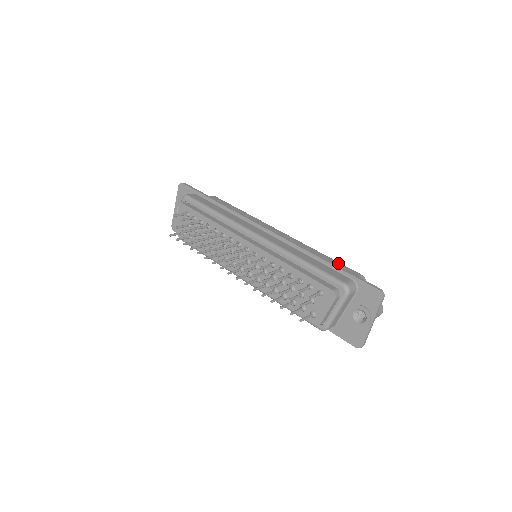
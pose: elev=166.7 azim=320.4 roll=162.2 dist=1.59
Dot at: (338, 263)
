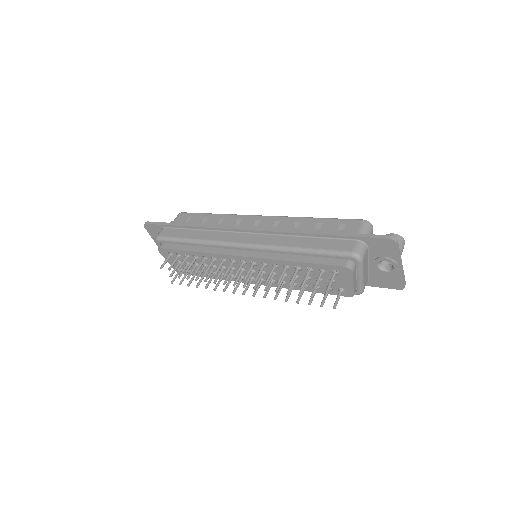
Dot at: (334, 221)
